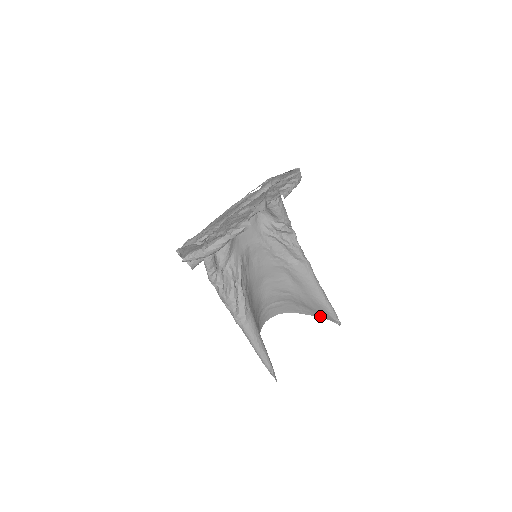
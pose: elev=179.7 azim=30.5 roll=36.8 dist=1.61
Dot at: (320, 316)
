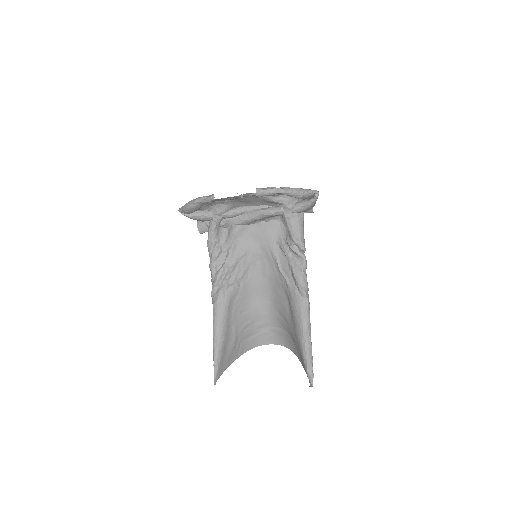
Dot at: occluded
